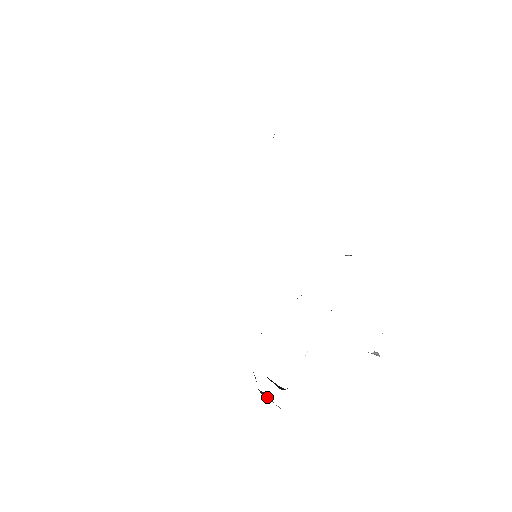
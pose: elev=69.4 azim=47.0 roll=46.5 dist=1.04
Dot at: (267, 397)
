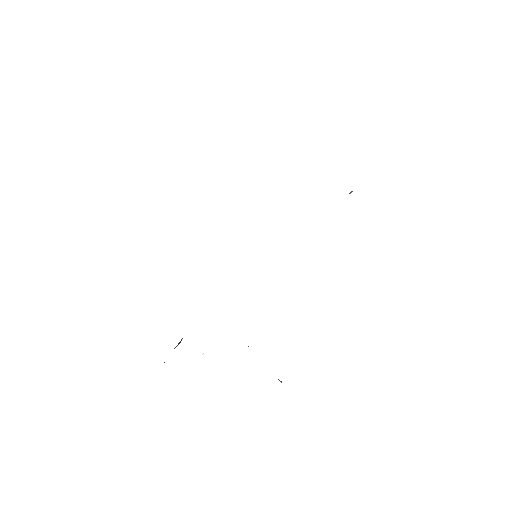
Dot at: occluded
